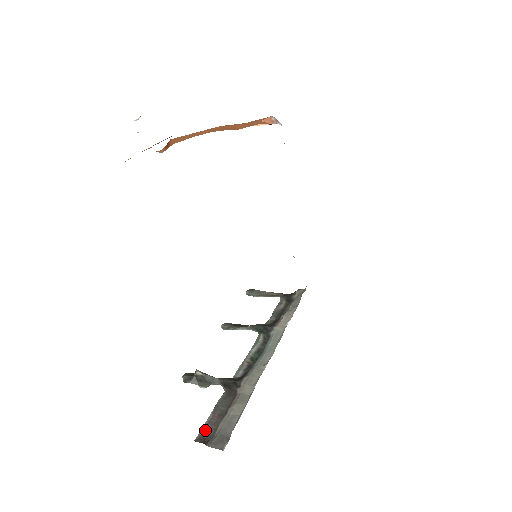
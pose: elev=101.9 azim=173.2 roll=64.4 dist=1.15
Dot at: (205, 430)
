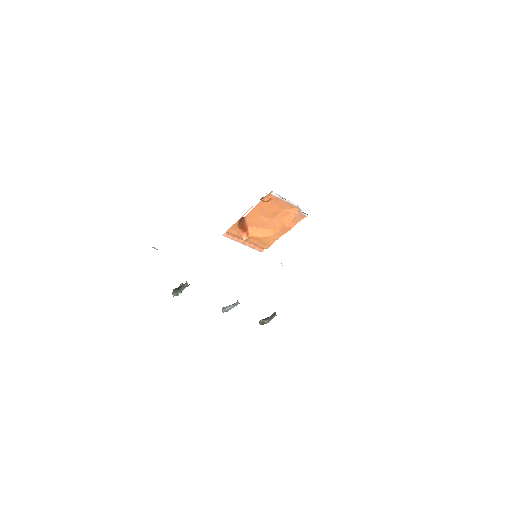
Dot at: occluded
